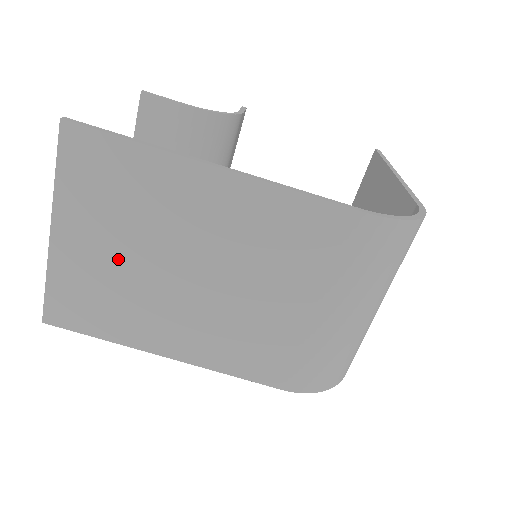
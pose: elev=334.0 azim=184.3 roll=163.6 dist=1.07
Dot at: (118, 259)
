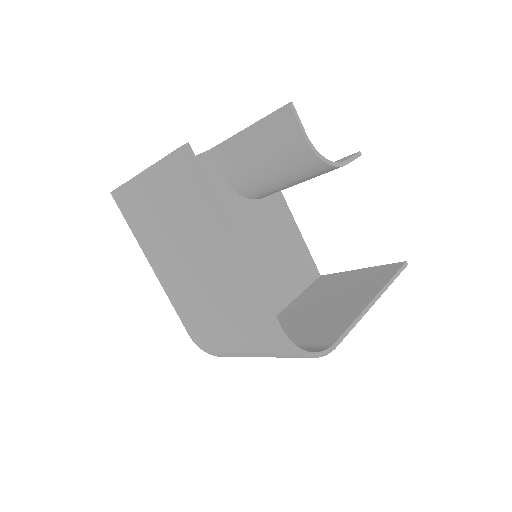
Dot at: (163, 216)
